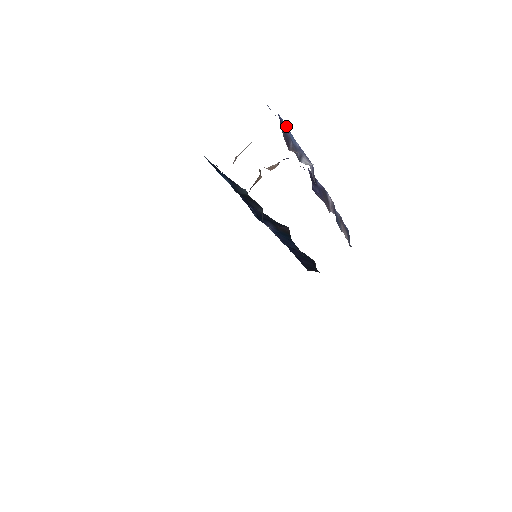
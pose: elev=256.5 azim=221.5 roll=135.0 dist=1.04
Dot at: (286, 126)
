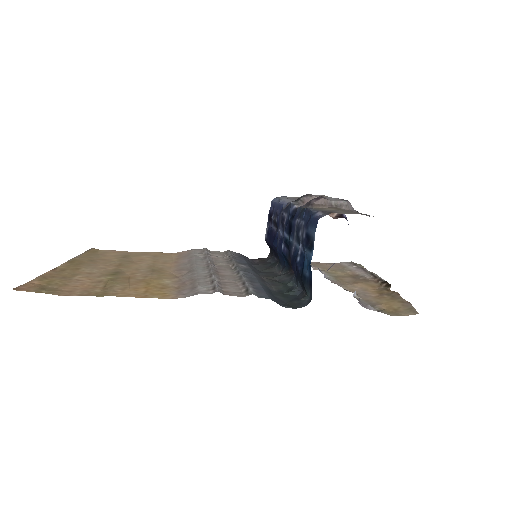
Dot at: occluded
